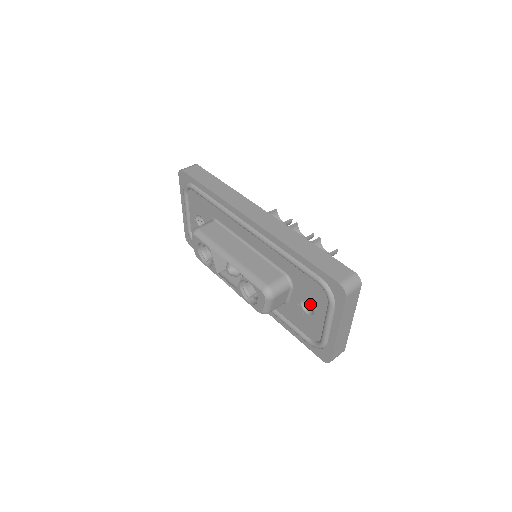
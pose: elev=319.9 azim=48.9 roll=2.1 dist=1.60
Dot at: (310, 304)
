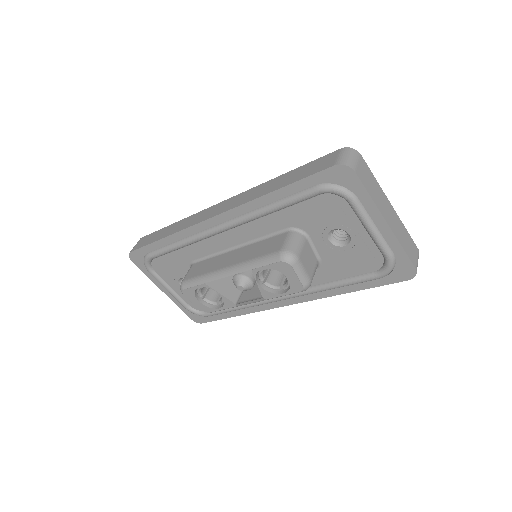
Dot at: (340, 237)
